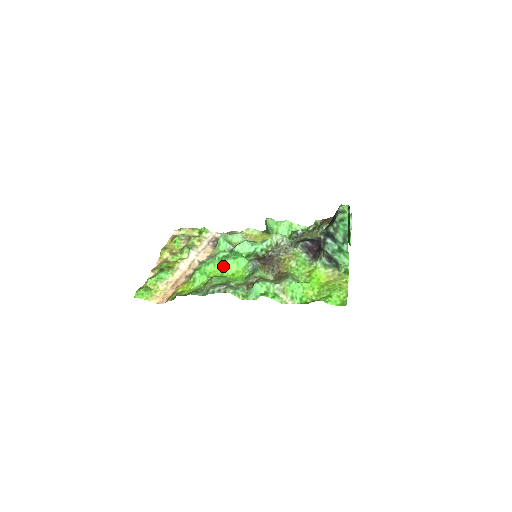
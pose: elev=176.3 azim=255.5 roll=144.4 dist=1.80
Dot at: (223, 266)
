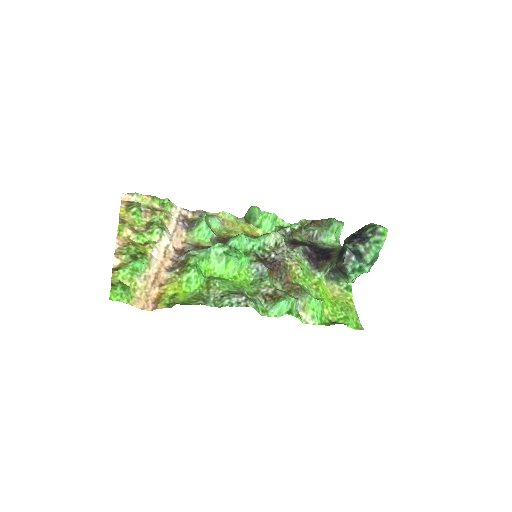
Dot at: (223, 265)
